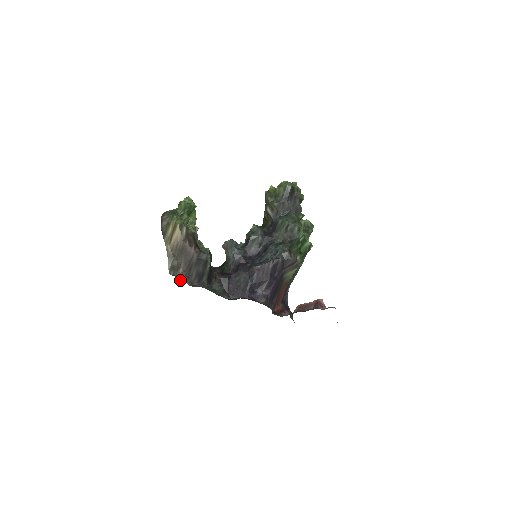
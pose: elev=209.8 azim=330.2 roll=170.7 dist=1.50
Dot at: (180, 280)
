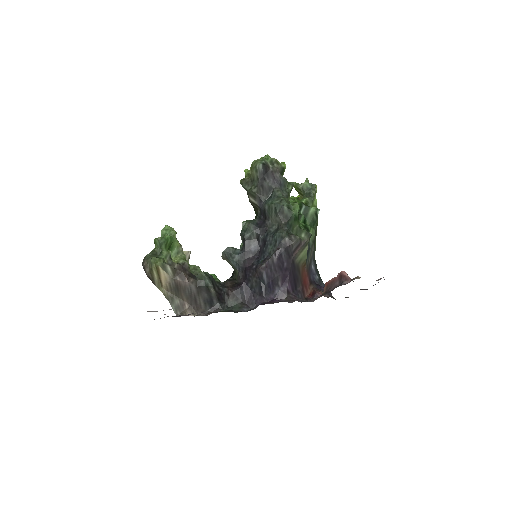
Dot at: occluded
